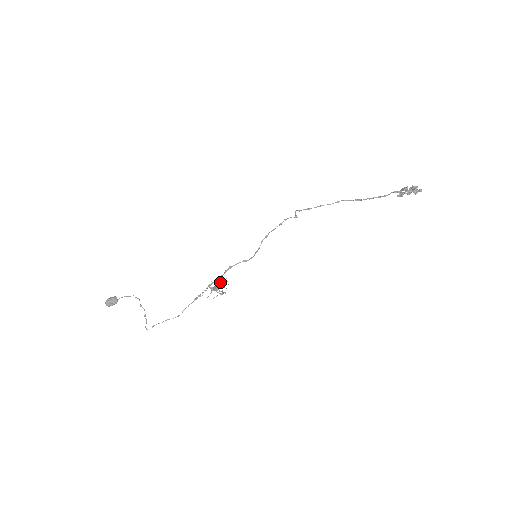
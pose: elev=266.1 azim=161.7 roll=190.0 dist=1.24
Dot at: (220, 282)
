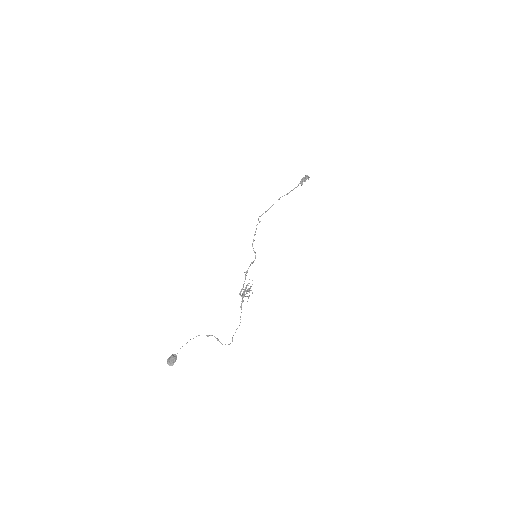
Dot at: occluded
